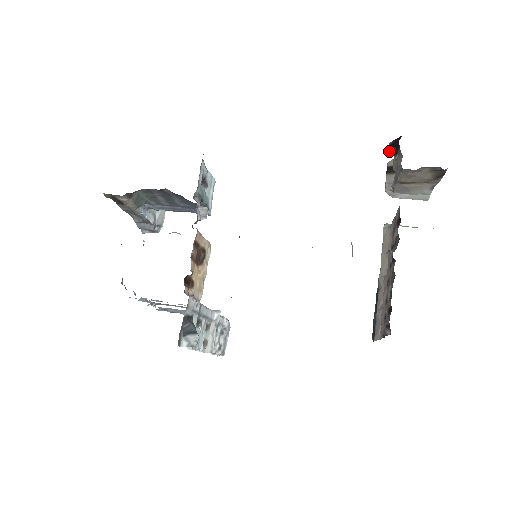
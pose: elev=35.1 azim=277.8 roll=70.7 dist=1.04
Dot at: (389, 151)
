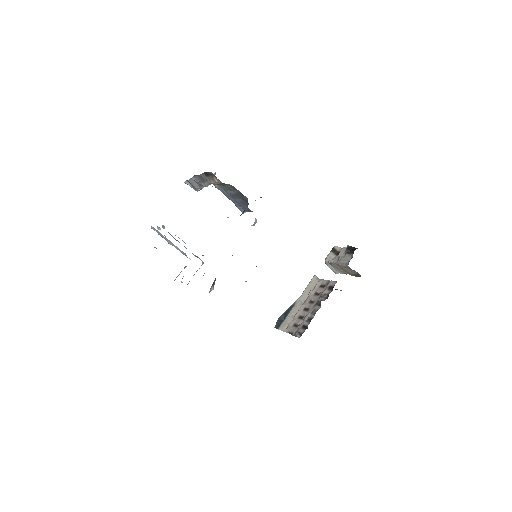
Dot at: (346, 249)
